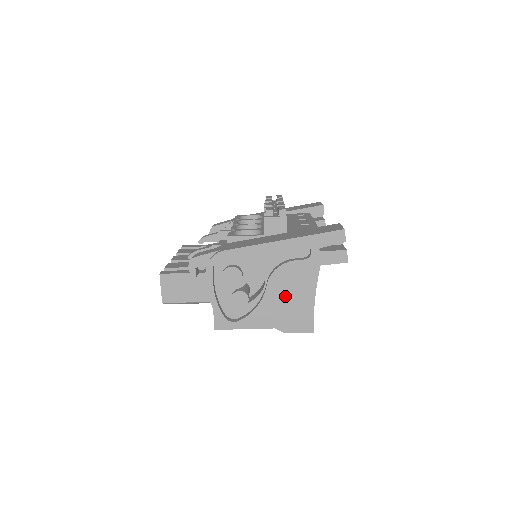
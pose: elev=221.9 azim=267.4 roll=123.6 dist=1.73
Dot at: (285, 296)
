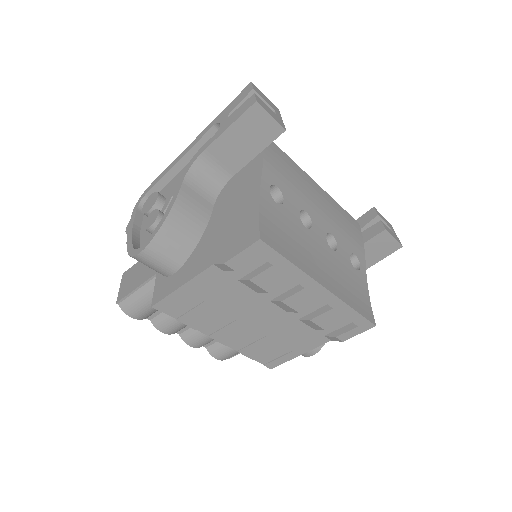
Dot at: (226, 218)
